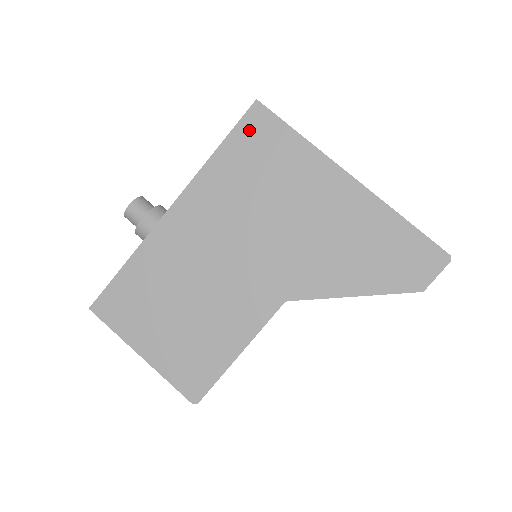
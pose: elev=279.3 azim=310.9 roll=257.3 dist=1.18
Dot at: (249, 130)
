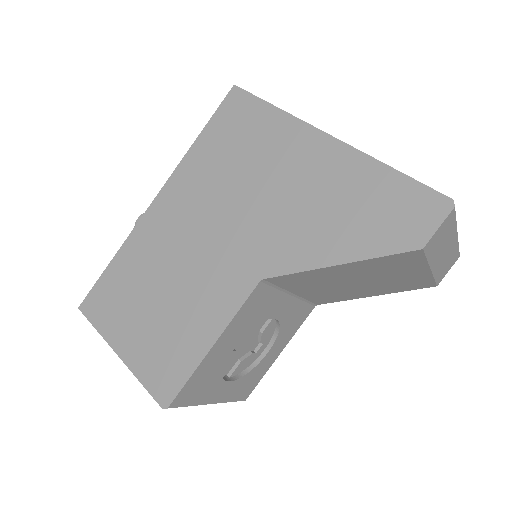
Dot at: (227, 113)
